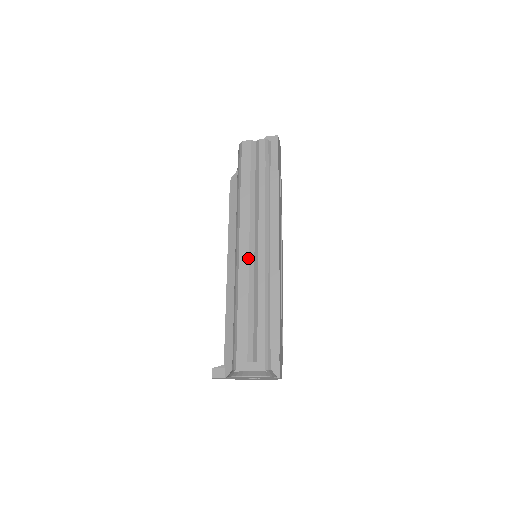
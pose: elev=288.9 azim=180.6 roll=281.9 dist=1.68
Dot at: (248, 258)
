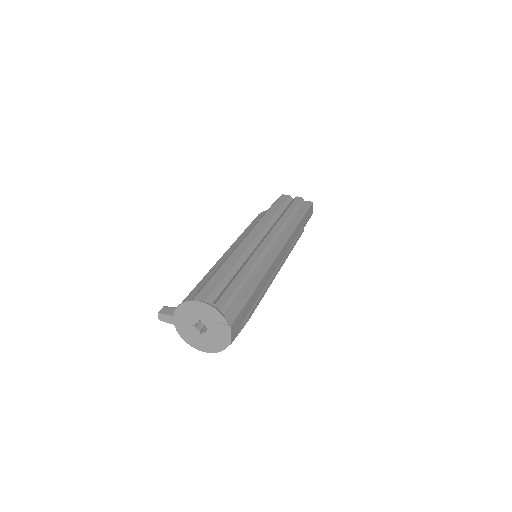
Dot at: (249, 245)
